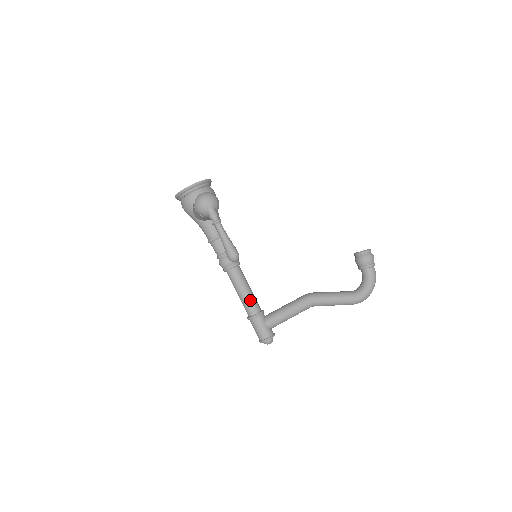
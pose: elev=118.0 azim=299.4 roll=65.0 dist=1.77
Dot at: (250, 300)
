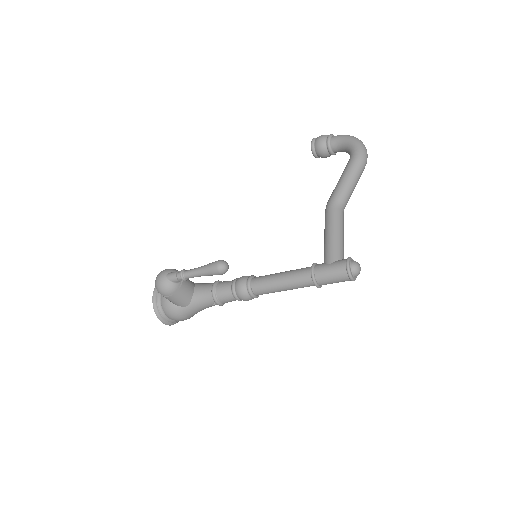
Dot at: (293, 274)
